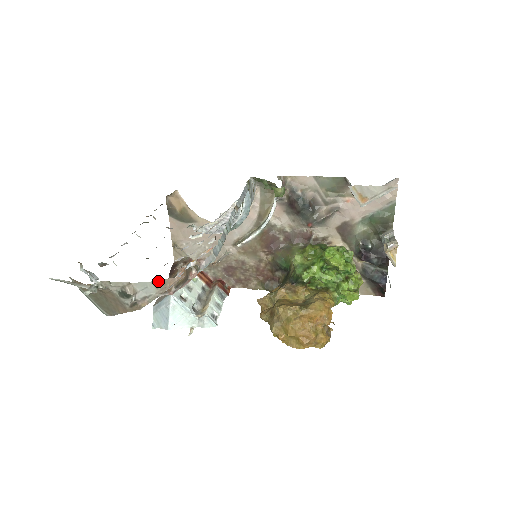
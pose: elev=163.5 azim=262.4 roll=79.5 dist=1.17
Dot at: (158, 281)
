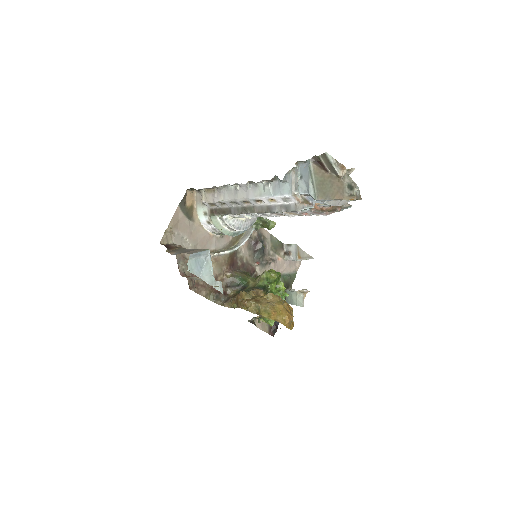
Dot at: occluded
